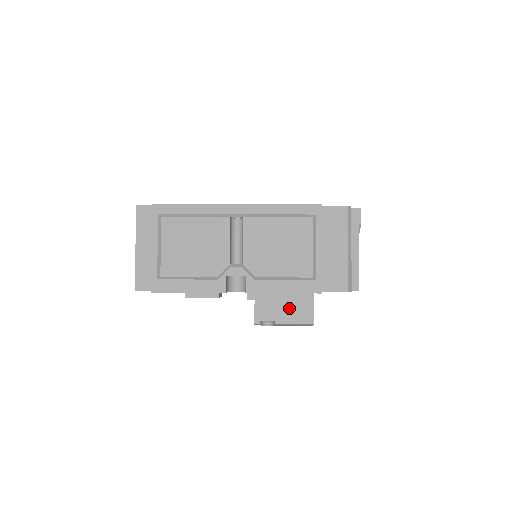
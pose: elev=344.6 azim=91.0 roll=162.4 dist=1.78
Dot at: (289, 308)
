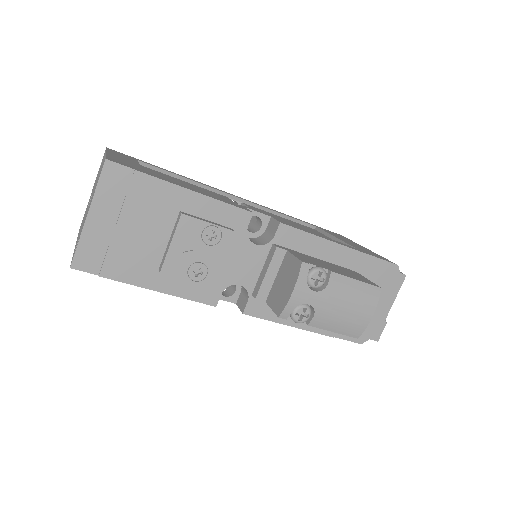
Dot at: (338, 269)
